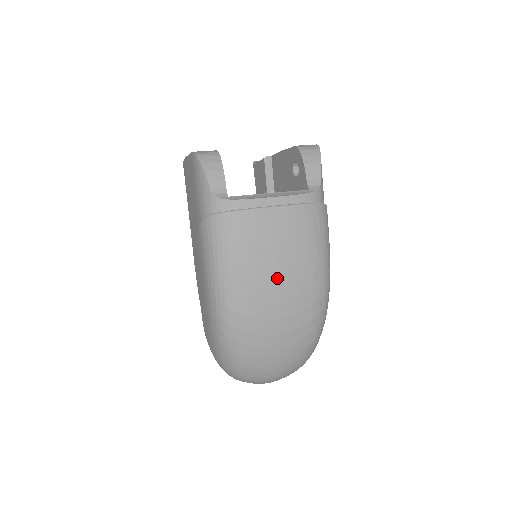
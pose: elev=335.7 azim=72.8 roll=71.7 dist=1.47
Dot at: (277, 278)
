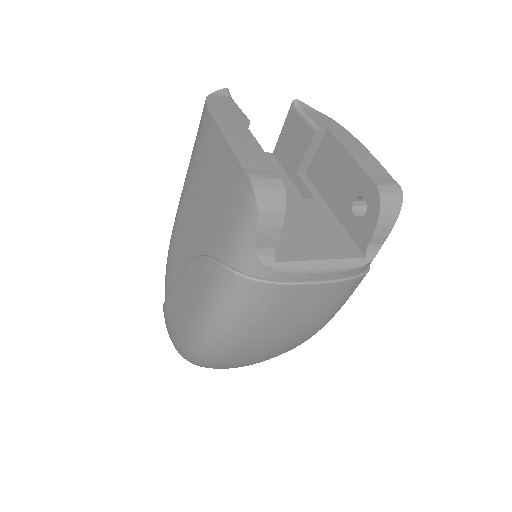
Dot at: (282, 335)
